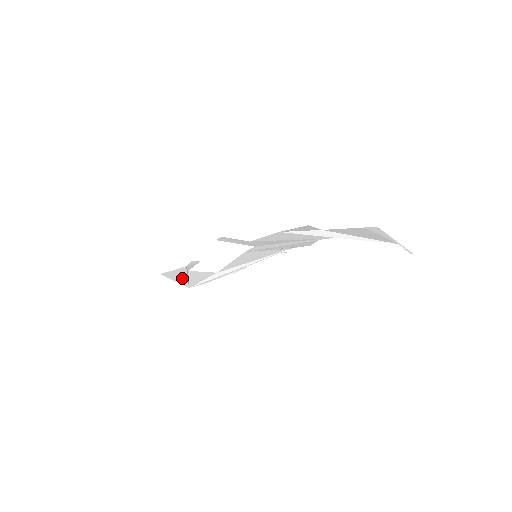
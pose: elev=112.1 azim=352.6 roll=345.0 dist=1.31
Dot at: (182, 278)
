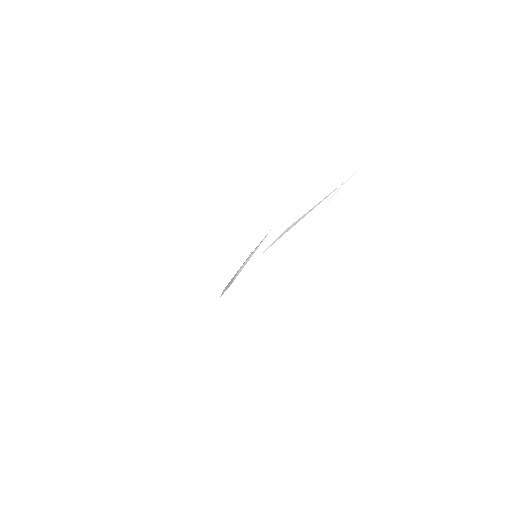
Dot at: occluded
